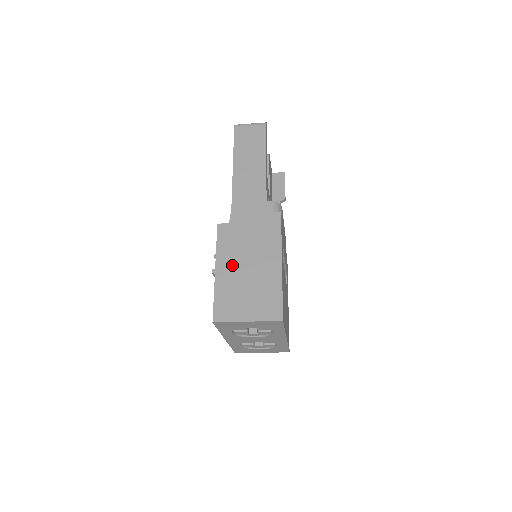
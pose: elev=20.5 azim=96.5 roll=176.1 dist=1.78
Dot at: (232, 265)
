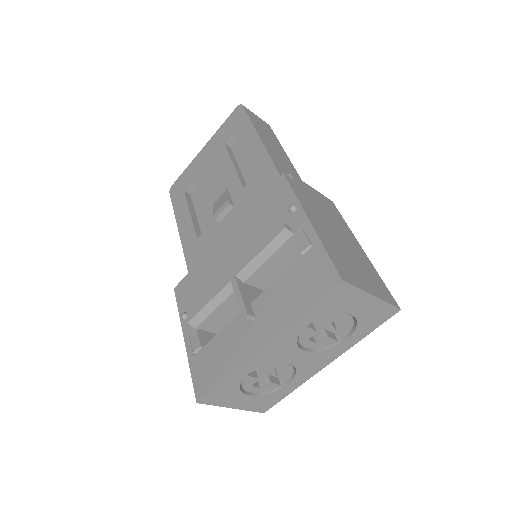
Dot at: (323, 224)
